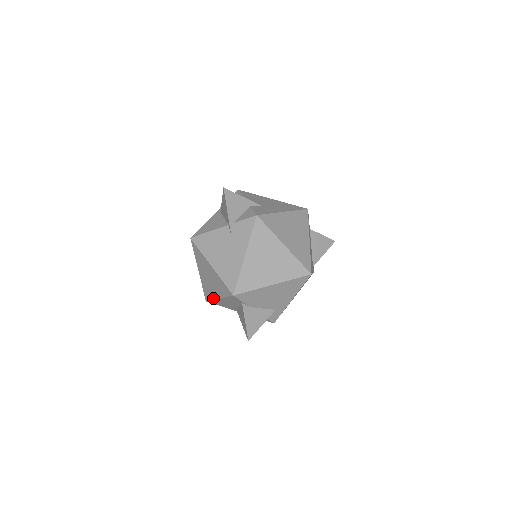
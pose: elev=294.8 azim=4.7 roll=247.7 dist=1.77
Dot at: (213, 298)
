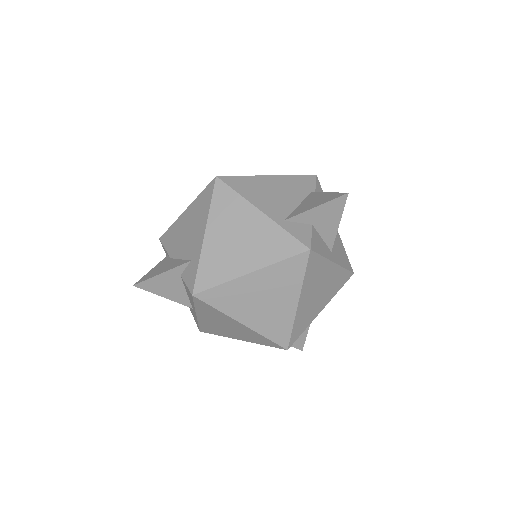
Dot at: occluded
